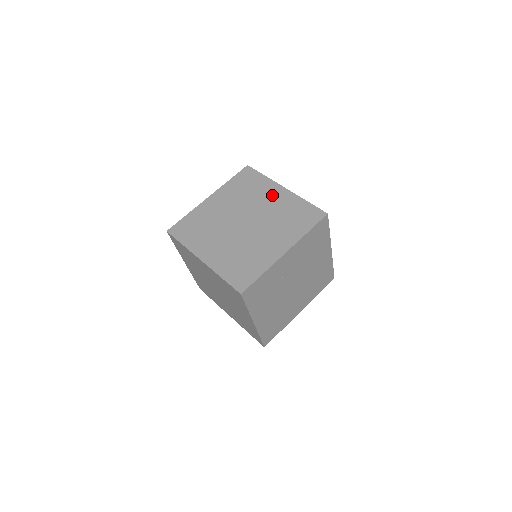
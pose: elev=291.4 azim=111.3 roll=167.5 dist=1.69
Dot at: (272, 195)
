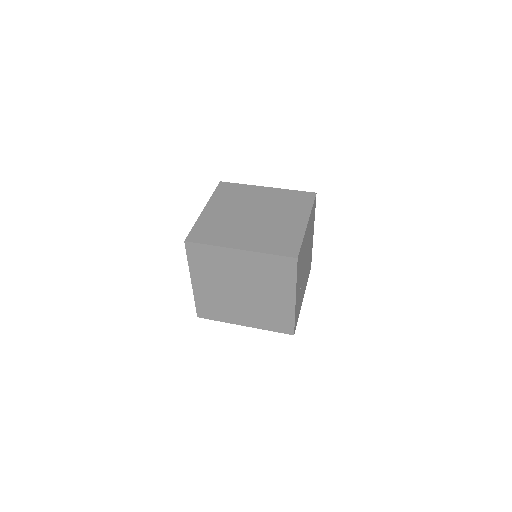
Dot at: (237, 261)
